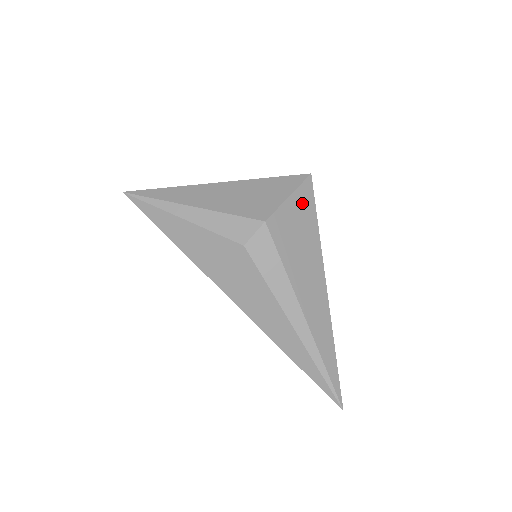
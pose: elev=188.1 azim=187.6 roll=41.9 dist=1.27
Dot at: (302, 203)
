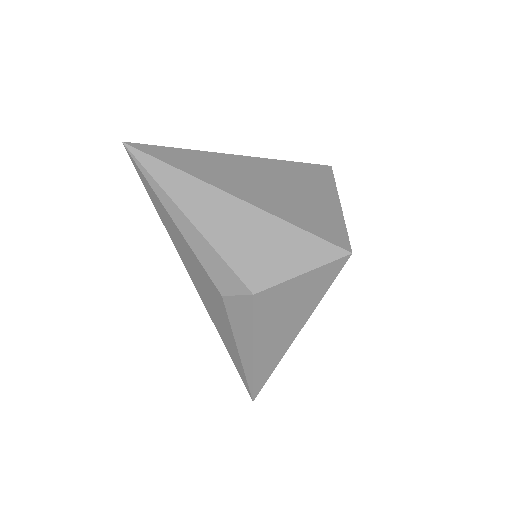
Dot at: (316, 280)
